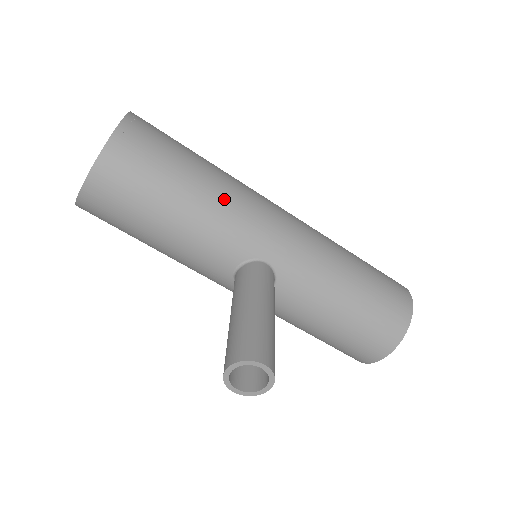
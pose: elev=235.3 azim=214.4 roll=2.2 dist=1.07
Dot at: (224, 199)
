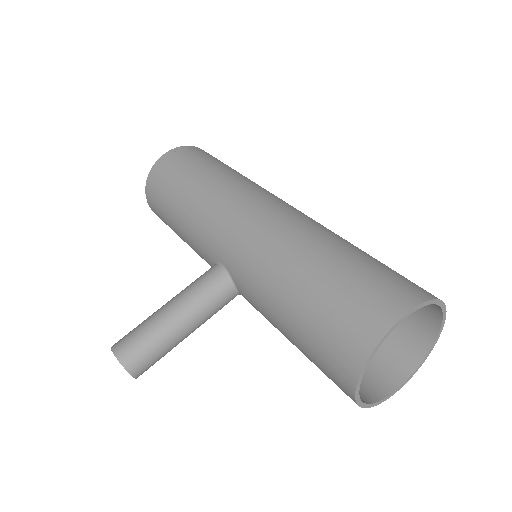
Dot at: (196, 209)
